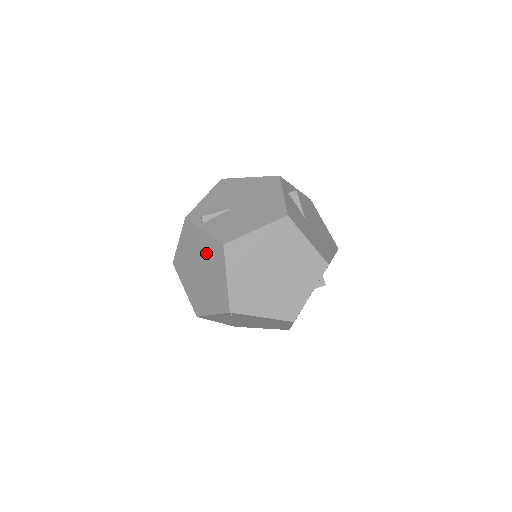
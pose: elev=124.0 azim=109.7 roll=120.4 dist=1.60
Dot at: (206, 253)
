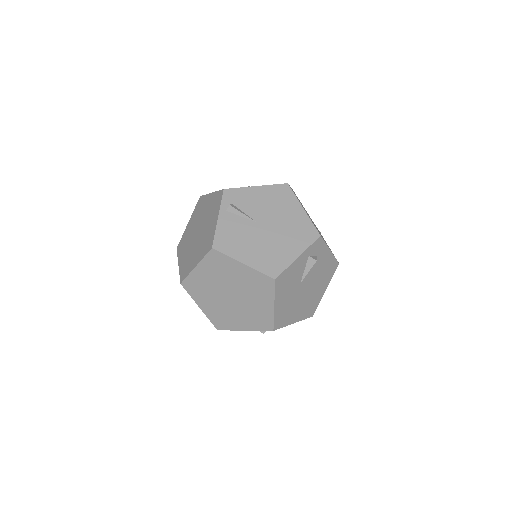
Dot at: (207, 231)
